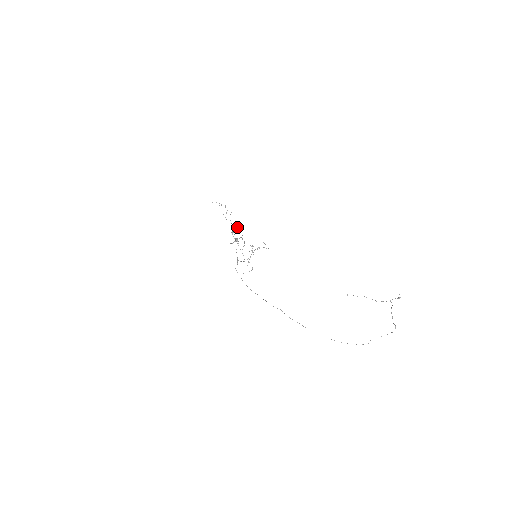
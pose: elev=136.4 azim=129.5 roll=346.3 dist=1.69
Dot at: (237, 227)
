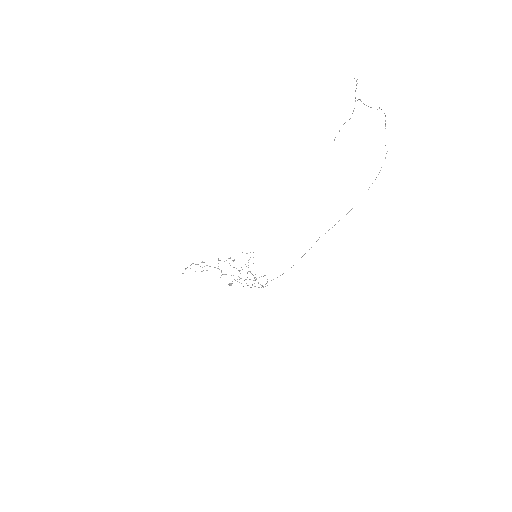
Dot at: occluded
